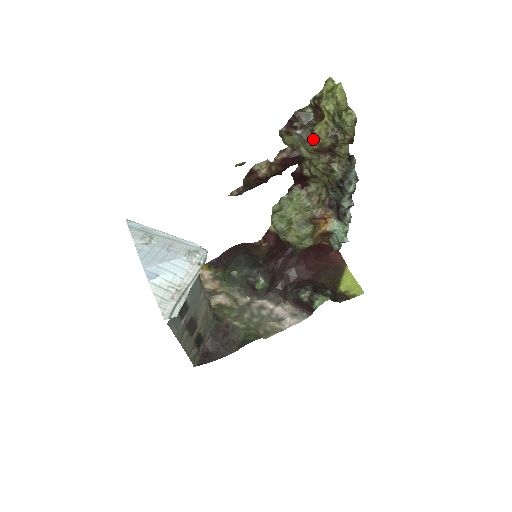
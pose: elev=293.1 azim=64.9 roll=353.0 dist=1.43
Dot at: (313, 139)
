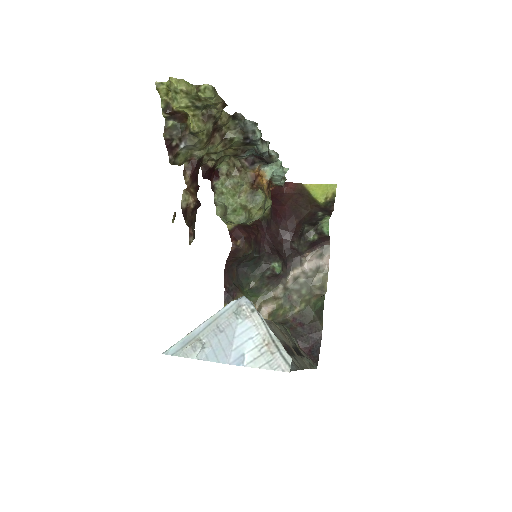
Dot at: (199, 137)
